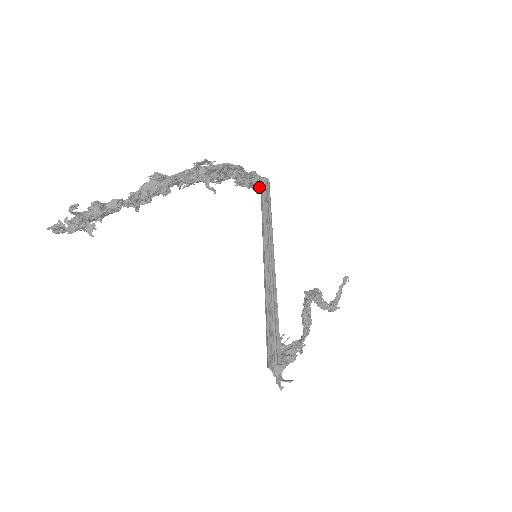
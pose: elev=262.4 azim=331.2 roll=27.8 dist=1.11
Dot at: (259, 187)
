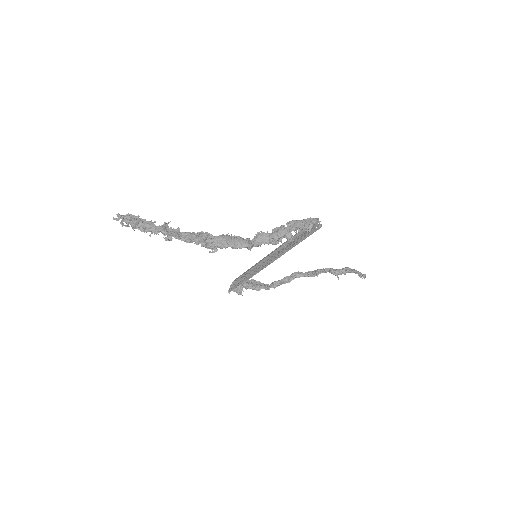
Dot at: occluded
